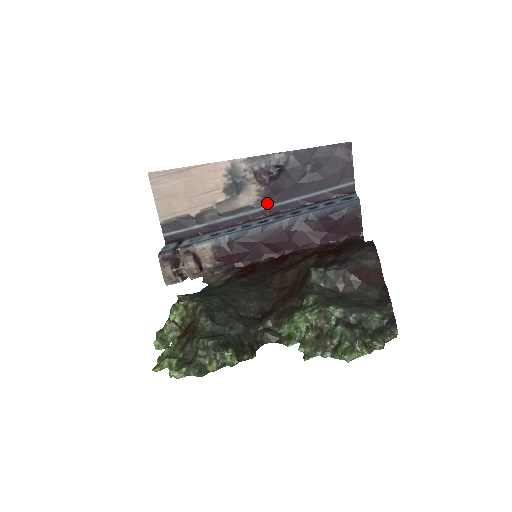
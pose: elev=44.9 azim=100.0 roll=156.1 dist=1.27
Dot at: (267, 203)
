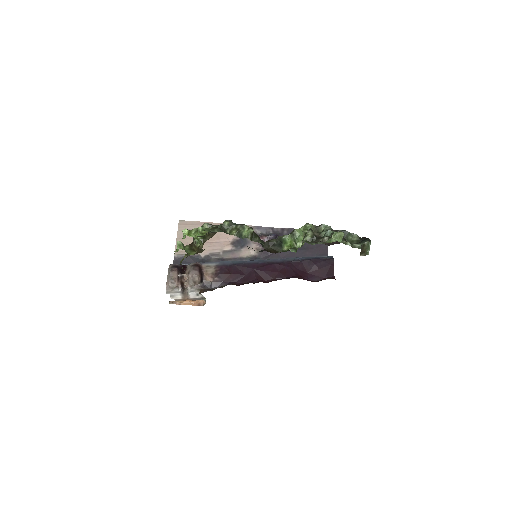
Dot at: (262, 259)
